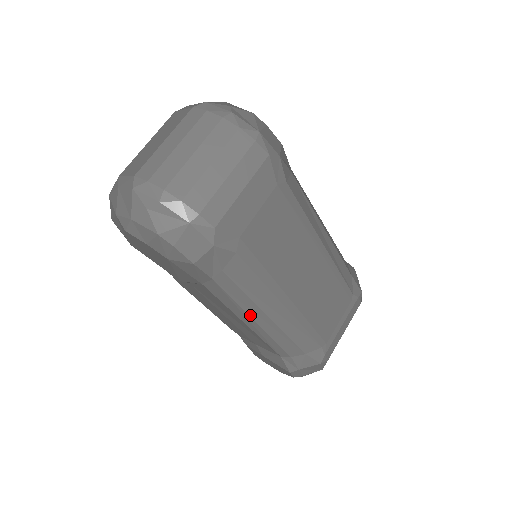
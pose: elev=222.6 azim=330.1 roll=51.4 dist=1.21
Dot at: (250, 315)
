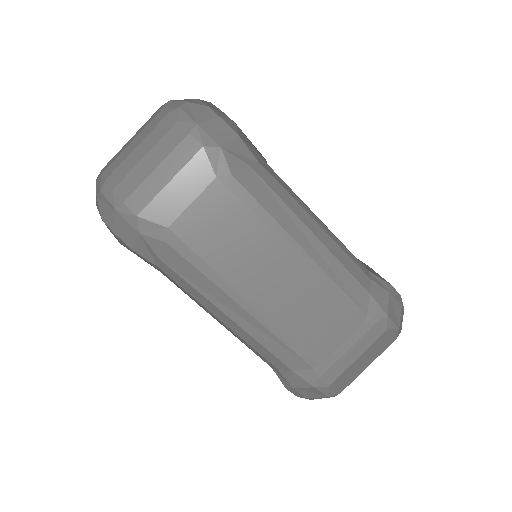
Dot at: (211, 311)
